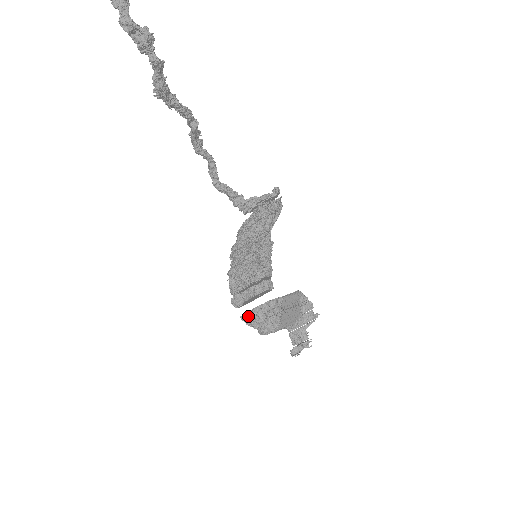
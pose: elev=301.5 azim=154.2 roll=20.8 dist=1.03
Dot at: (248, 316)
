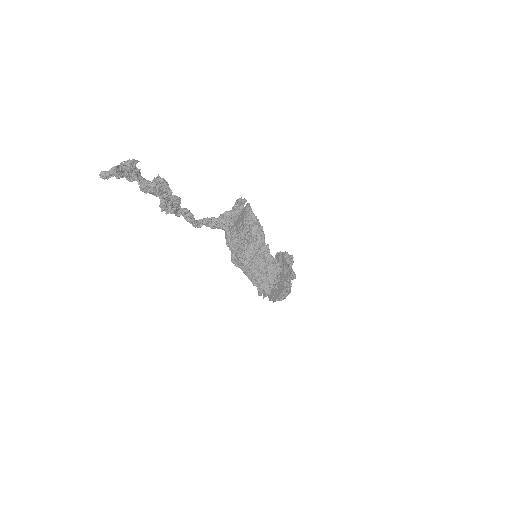
Dot at: (279, 298)
